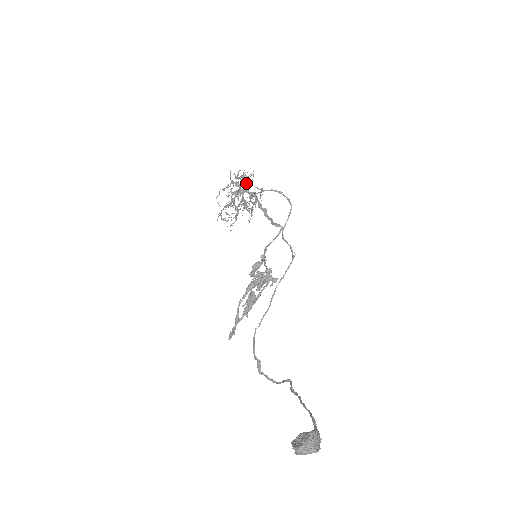
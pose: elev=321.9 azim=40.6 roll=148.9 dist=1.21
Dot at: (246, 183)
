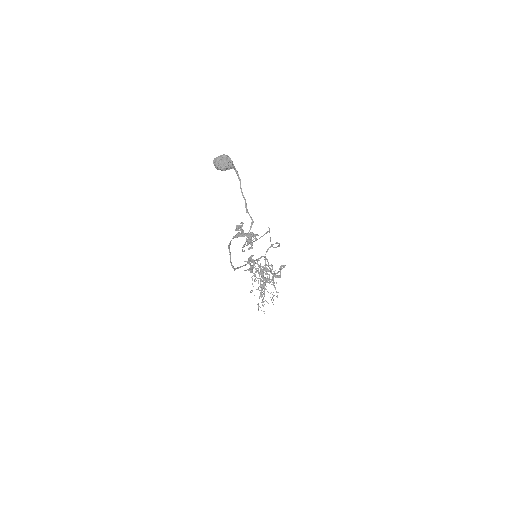
Dot at: occluded
